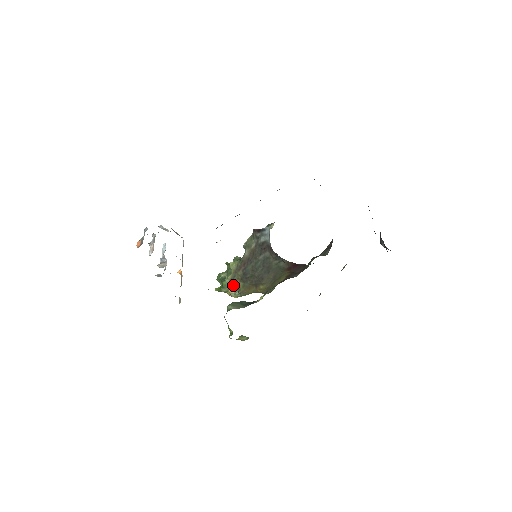
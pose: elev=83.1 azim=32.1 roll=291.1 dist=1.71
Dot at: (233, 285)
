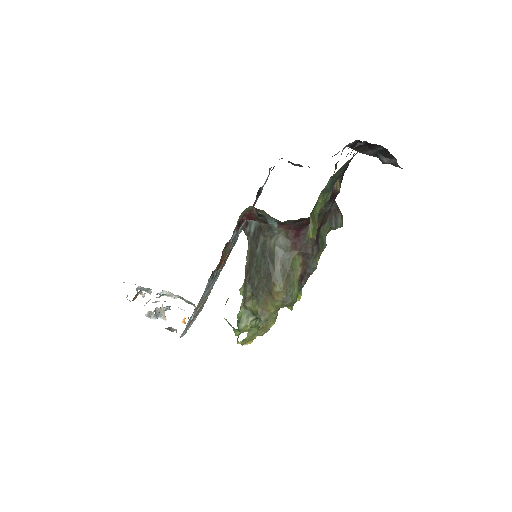
Dot at: (250, 314)
